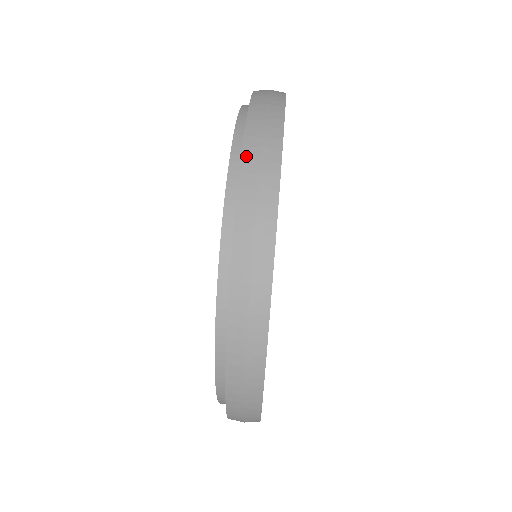
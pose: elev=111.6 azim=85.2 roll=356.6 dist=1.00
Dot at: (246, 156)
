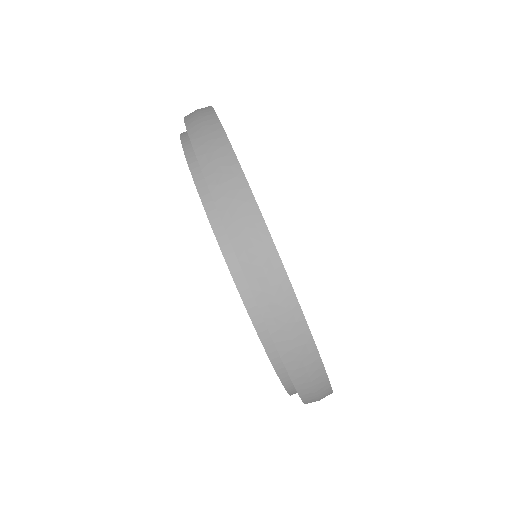
Dot at: (232, 234)
